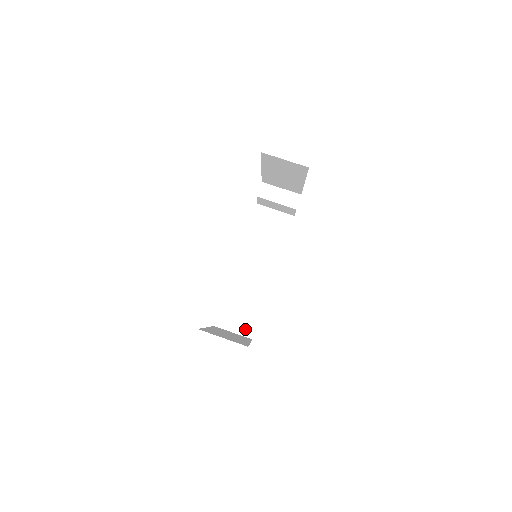
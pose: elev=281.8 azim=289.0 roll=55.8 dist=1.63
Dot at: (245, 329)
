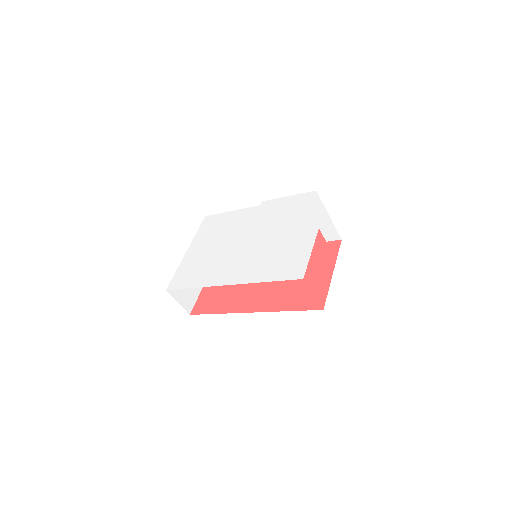
Dot at: occluded
